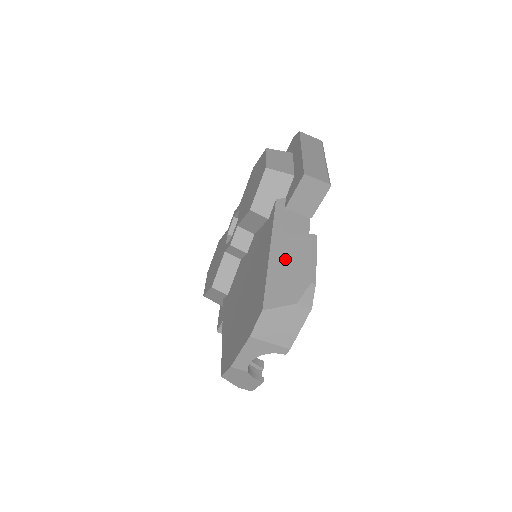
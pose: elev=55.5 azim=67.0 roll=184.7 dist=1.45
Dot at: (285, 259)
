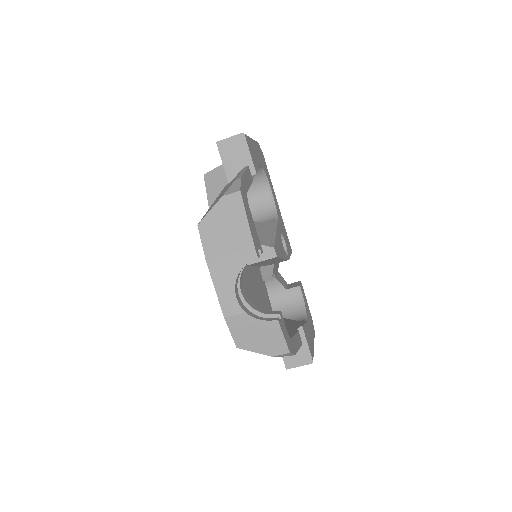
Dot at: (221, 194)
